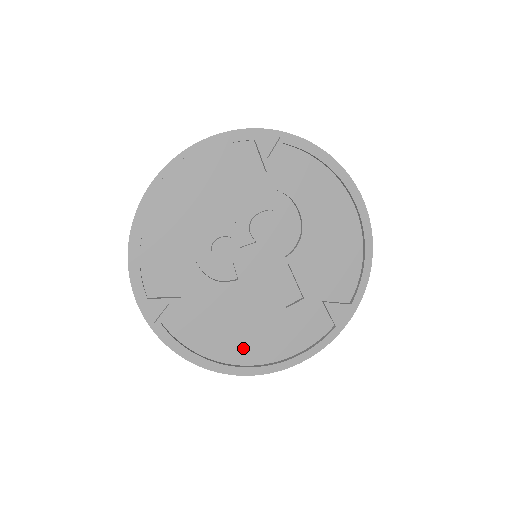
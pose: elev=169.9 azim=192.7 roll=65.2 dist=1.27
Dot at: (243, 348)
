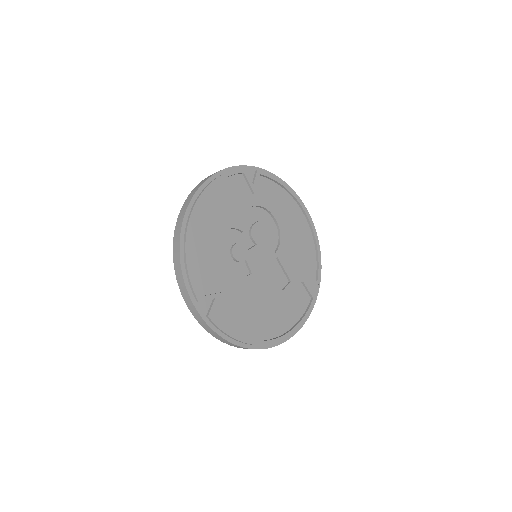
Dot at: (264, 326)
